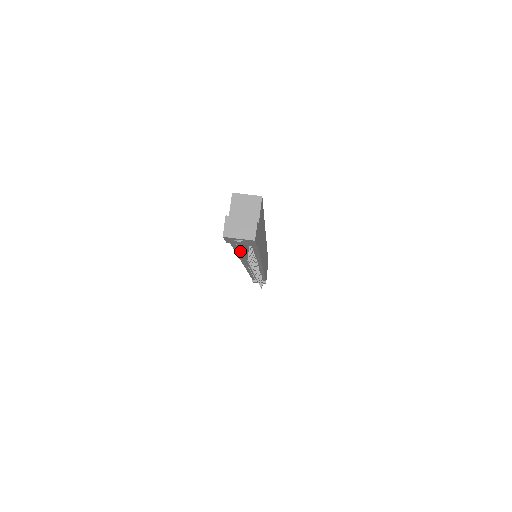
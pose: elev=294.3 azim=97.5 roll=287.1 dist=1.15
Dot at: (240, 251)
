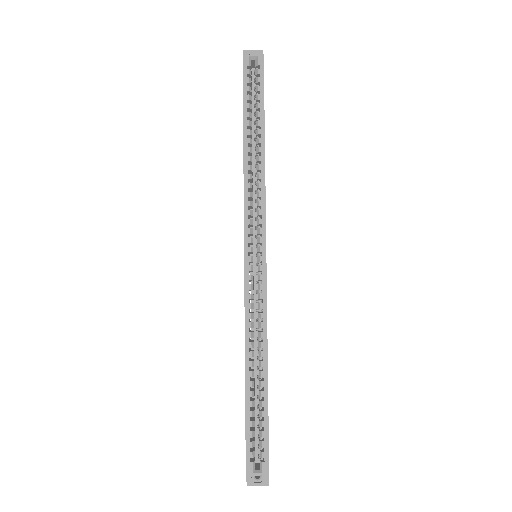
Dot at: occluded
